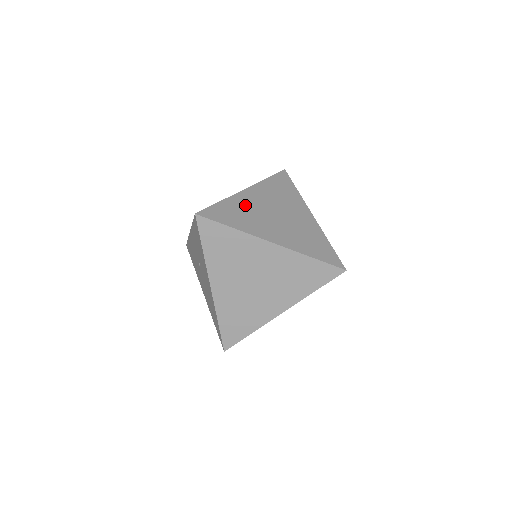
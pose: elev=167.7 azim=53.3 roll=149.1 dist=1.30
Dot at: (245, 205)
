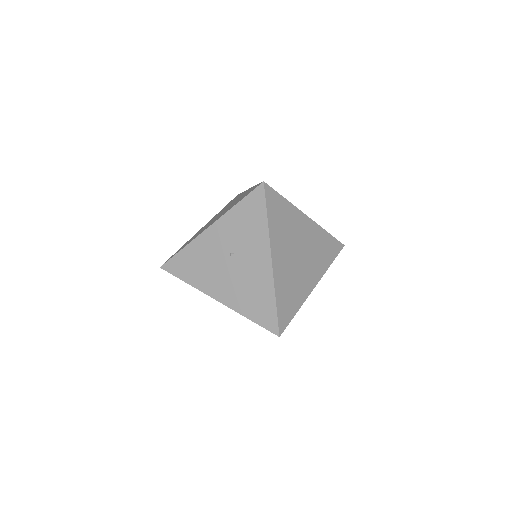
Dot at: occluded
